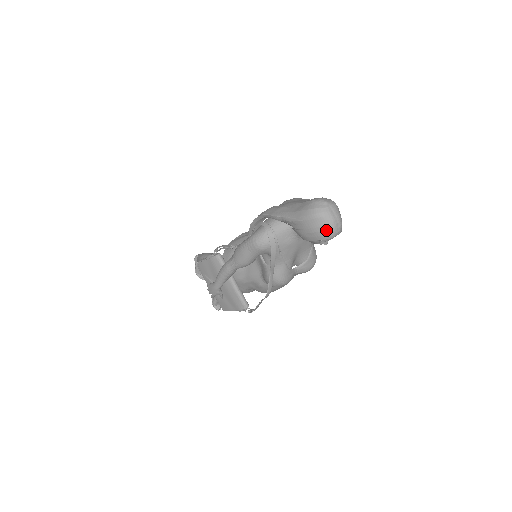
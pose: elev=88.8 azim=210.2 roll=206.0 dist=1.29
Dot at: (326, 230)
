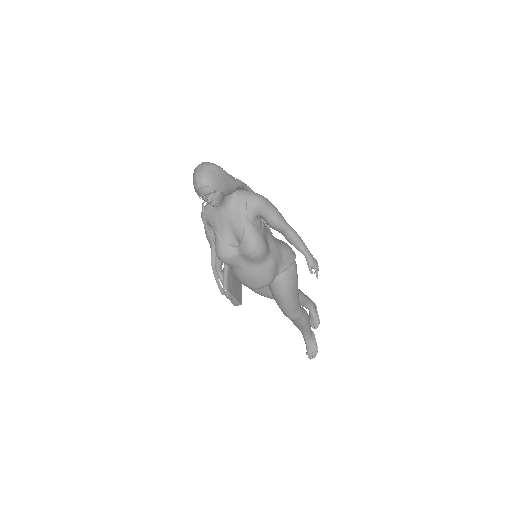
Dot at: (193, 181)
